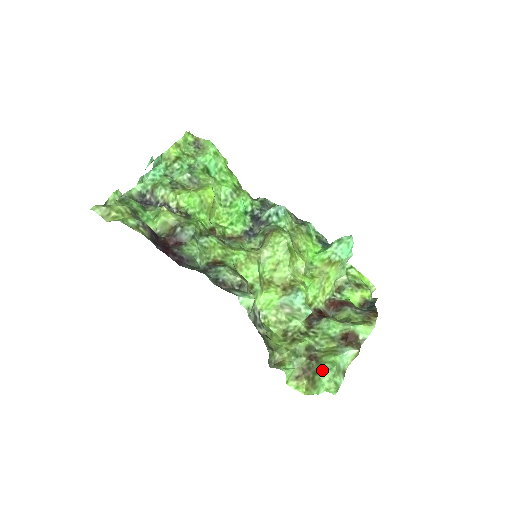
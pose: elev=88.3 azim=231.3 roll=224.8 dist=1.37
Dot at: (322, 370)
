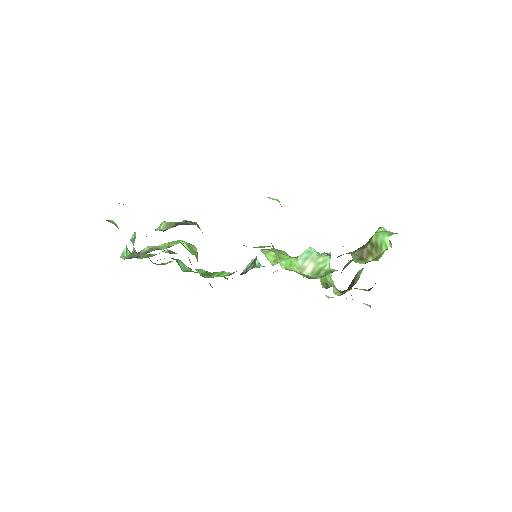
Dot at: occluded
